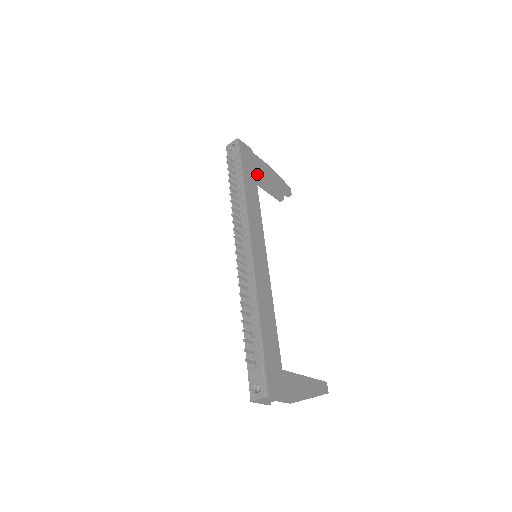
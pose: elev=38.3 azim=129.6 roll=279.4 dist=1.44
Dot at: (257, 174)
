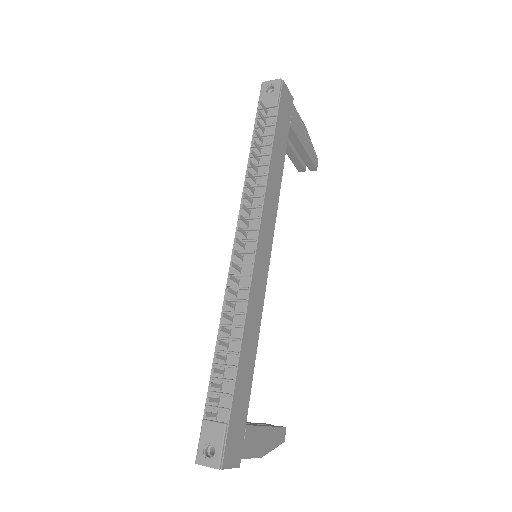
Dot at: (288, 134)
